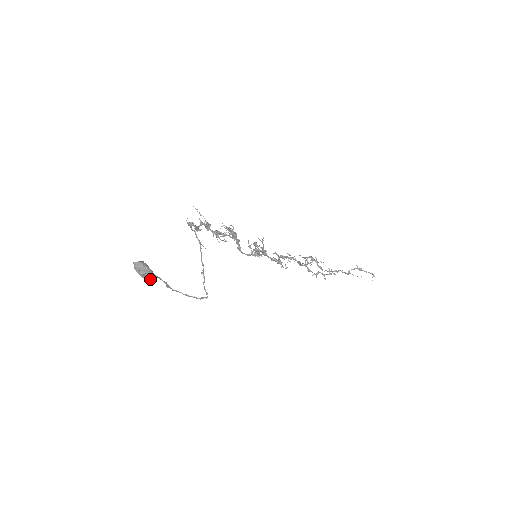
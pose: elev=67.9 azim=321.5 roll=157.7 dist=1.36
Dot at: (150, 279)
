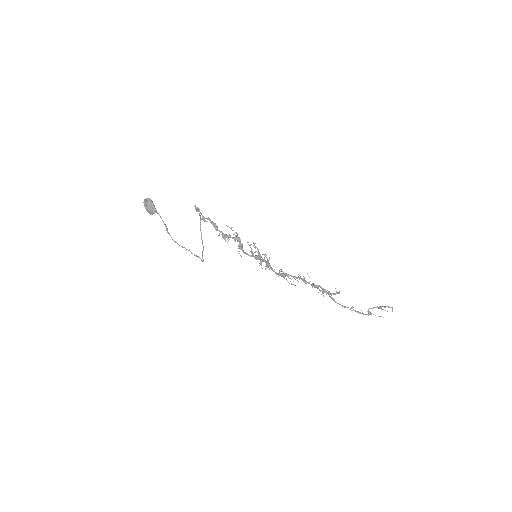
Dot at: (152, 211)
